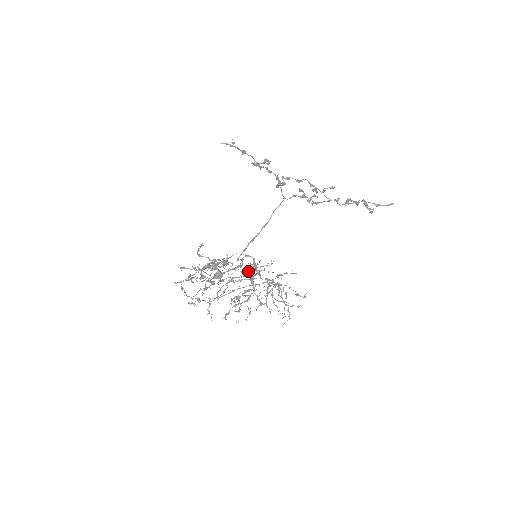
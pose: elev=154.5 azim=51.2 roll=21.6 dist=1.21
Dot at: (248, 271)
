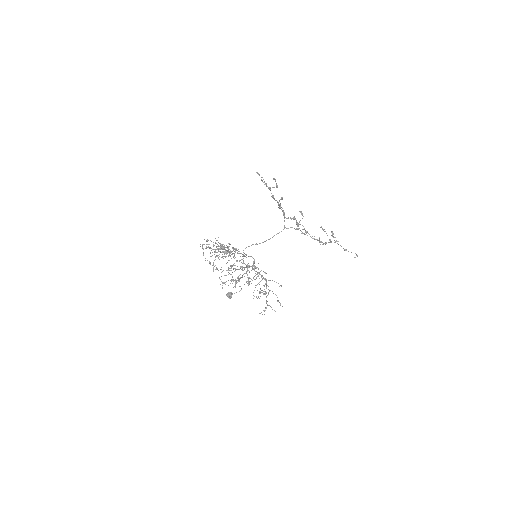
Dot at: occluded
